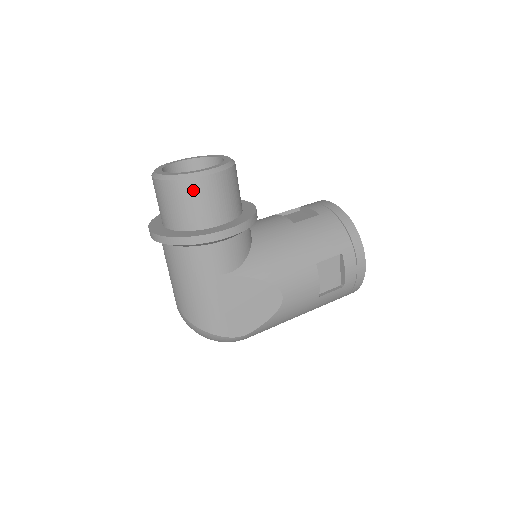
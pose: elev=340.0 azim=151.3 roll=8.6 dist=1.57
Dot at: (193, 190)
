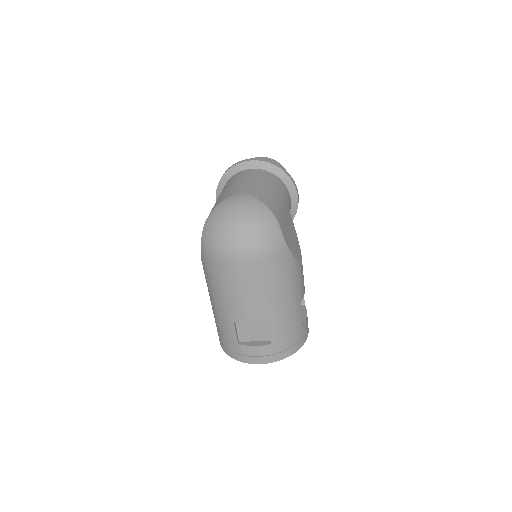
Dot at: occluded
